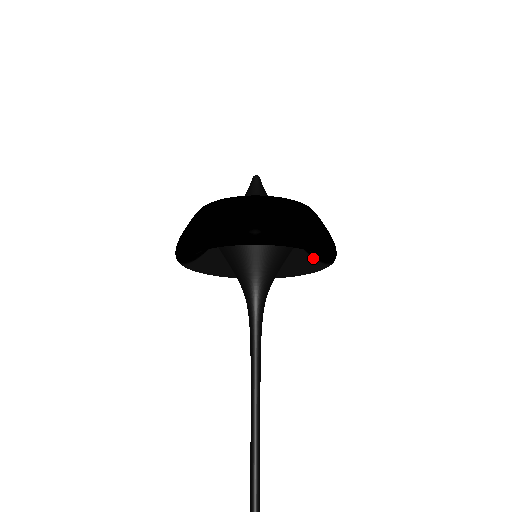
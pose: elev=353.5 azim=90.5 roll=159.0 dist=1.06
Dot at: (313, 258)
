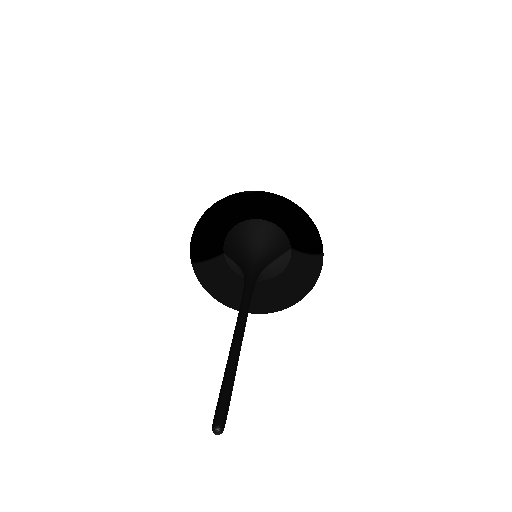
Dot at: (304, 254)
